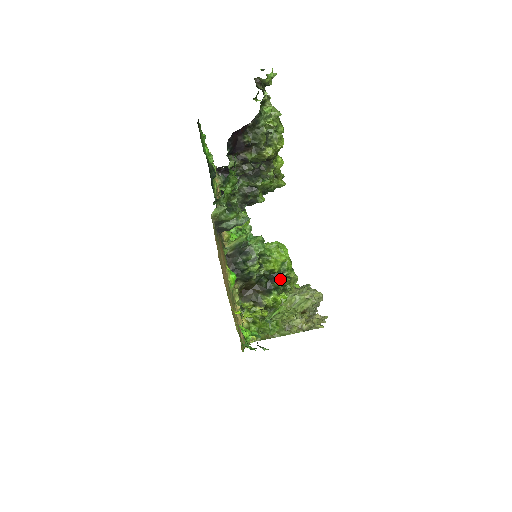
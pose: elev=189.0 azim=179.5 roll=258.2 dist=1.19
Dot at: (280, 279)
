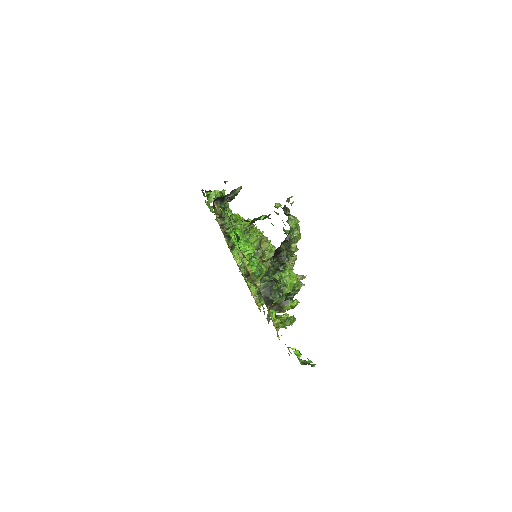
Dot at: (293, 293)
